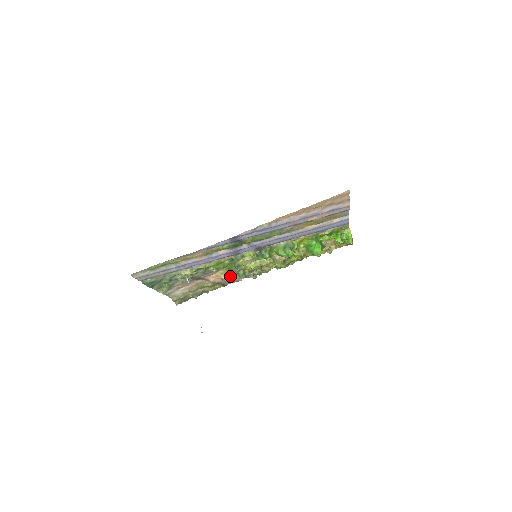
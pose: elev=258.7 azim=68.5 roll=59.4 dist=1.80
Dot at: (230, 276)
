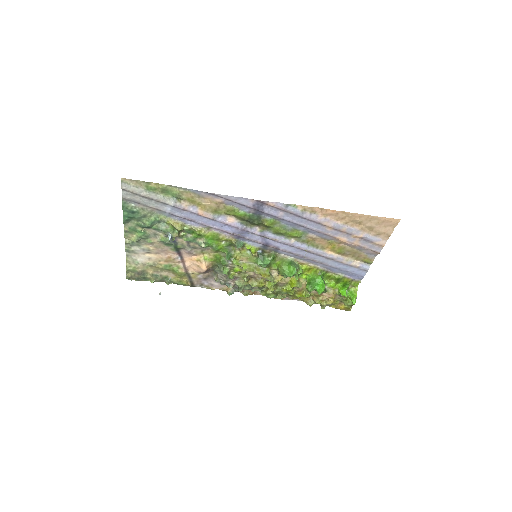
Dot at: (208, 273)
